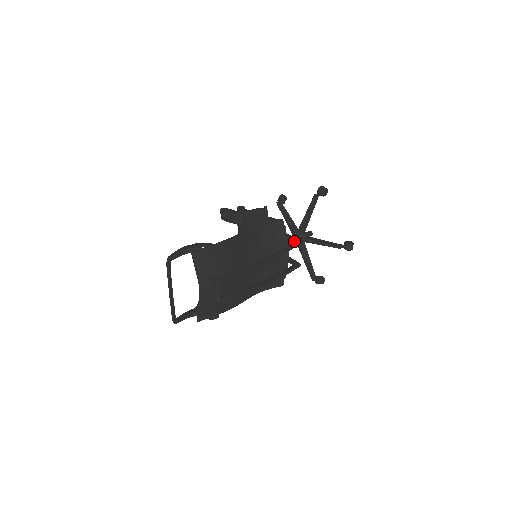
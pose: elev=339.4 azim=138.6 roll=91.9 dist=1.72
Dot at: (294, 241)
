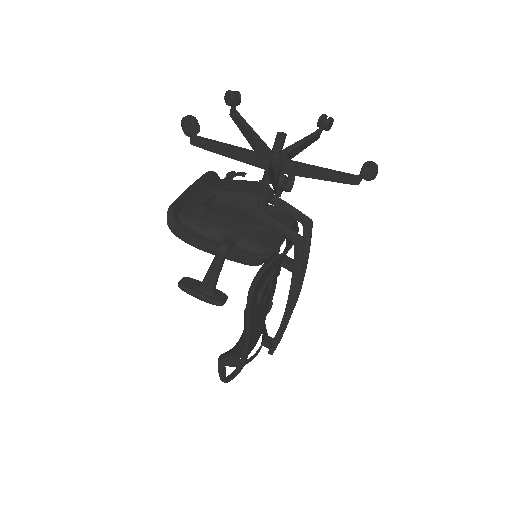
Dot at: (294, 244)
